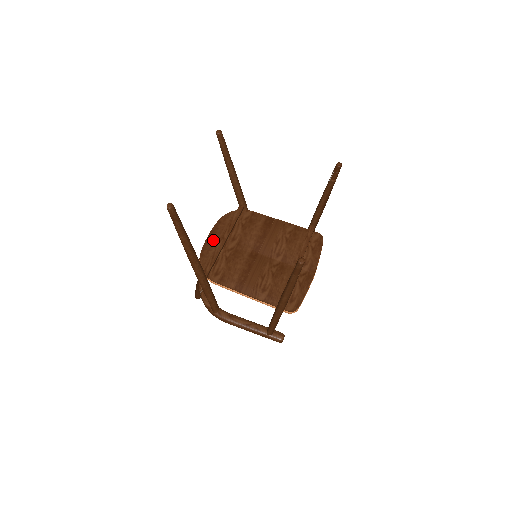
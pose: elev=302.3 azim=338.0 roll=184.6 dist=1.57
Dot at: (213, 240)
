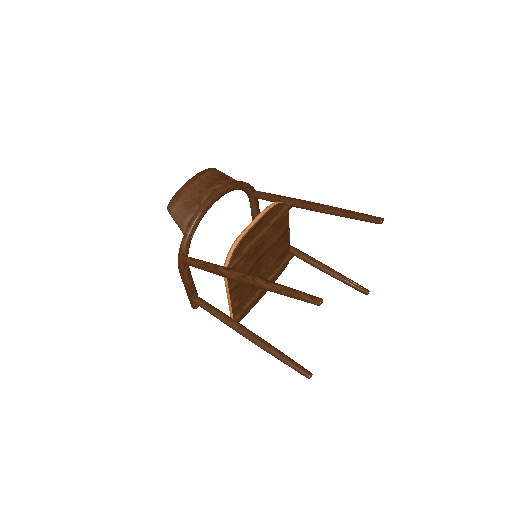
Dot at: (256, 230)
